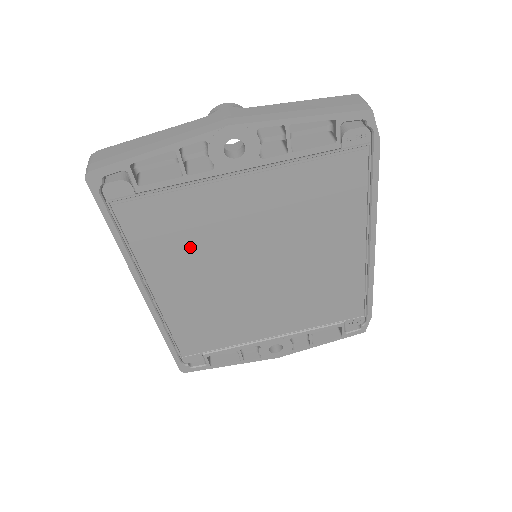
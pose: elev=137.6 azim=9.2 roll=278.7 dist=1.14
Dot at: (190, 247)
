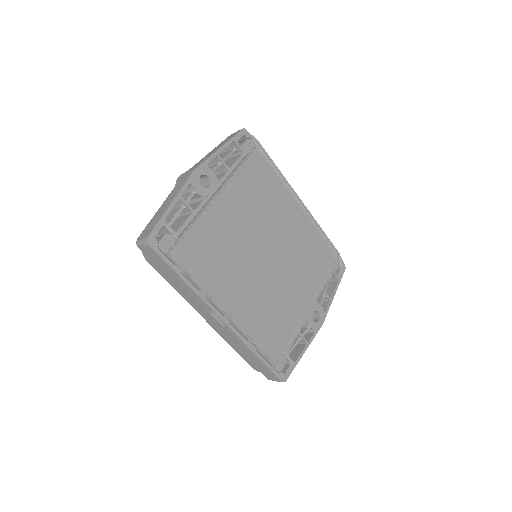
Dot at: (223, 261)
